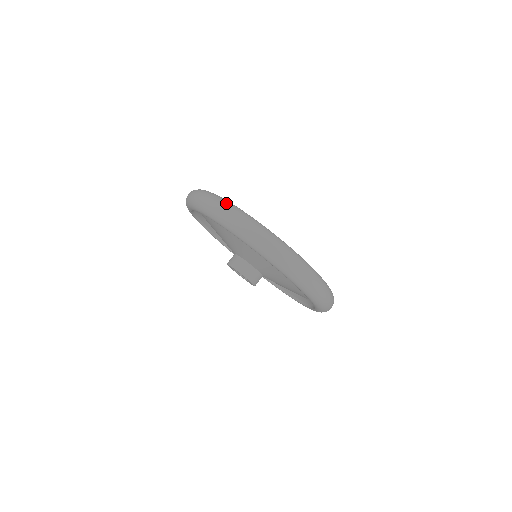
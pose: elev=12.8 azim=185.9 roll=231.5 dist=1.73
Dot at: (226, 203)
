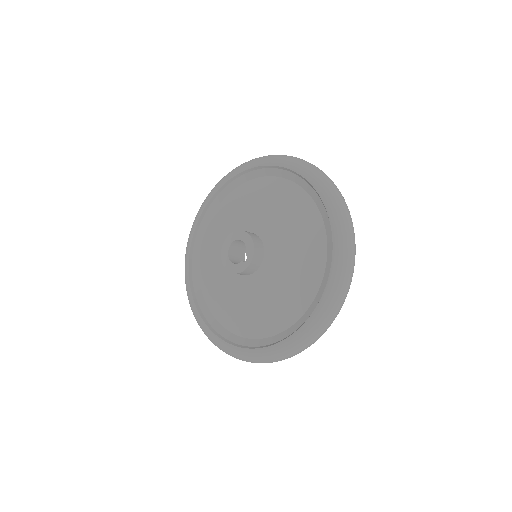
Dot at: occluded
